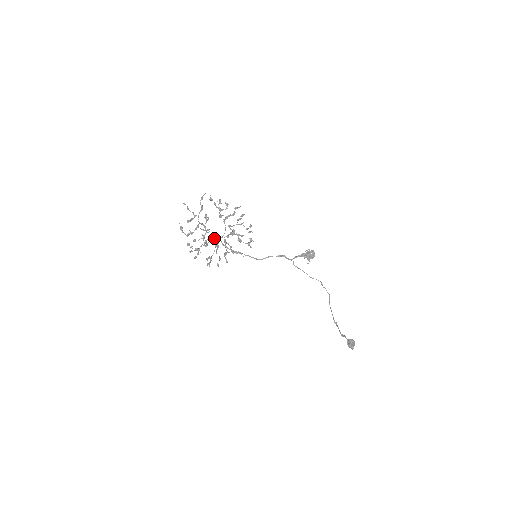
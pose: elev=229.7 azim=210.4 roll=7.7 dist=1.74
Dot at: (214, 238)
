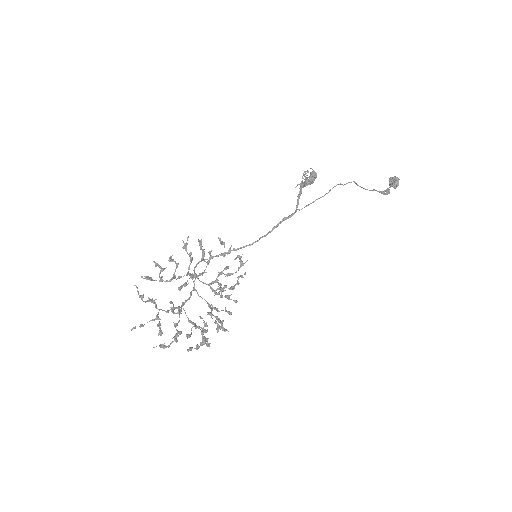
Dot at: occluded
